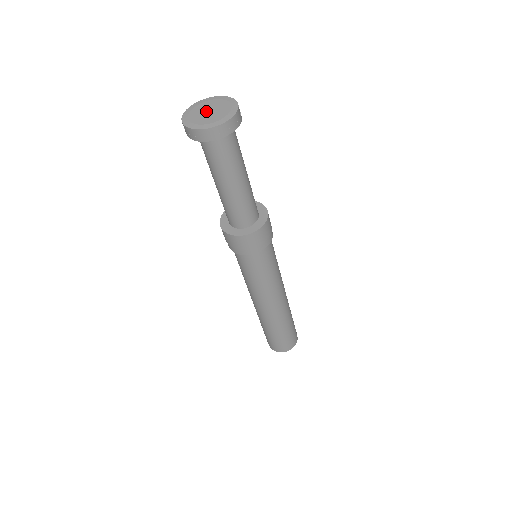
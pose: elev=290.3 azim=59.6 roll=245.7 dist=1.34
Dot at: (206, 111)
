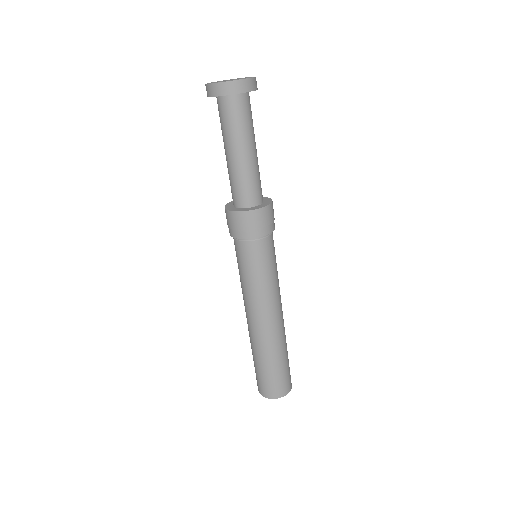
Dot at: occluded
